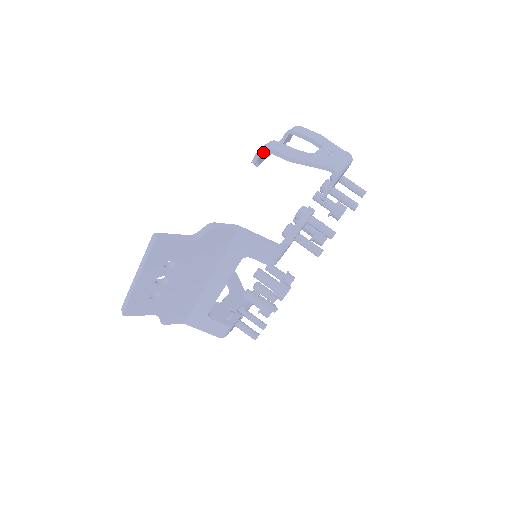
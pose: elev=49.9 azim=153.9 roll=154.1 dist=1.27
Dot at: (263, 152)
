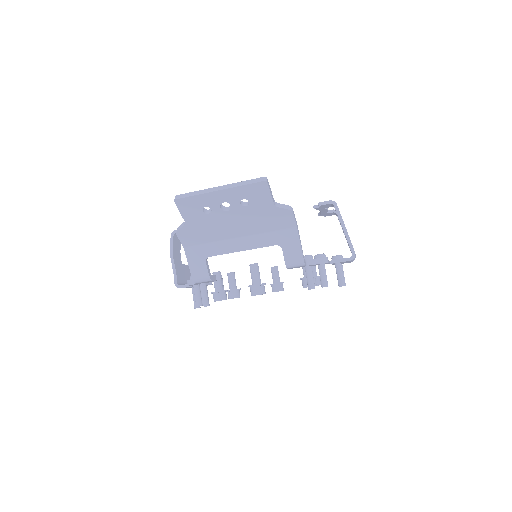
Dot at: (329, 205)
